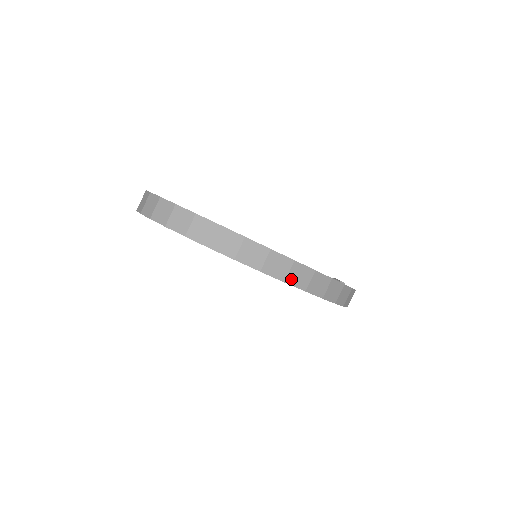
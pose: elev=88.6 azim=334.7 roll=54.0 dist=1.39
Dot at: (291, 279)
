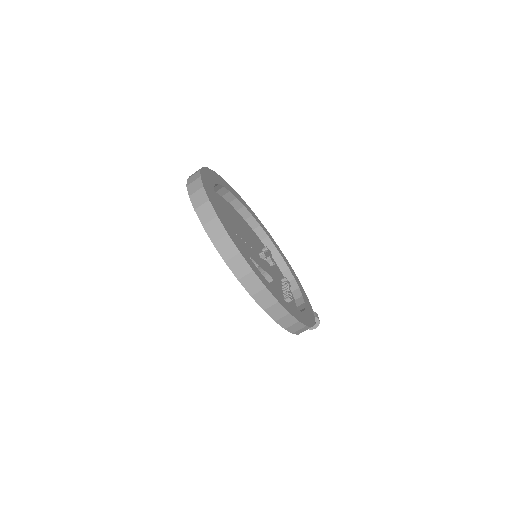
Dot at: (244, 281)
